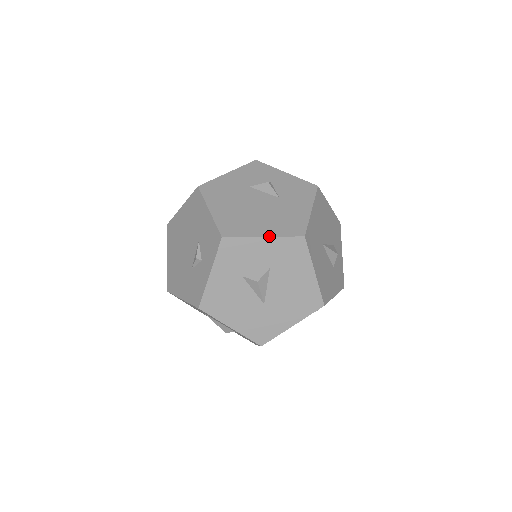
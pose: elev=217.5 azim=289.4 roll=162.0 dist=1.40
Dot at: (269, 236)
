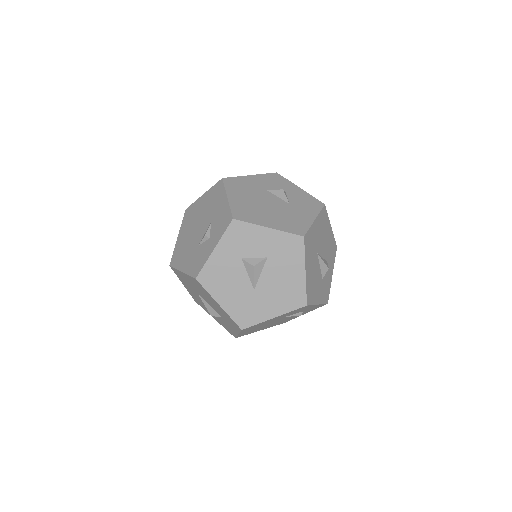
Dot at: (273, 228)
